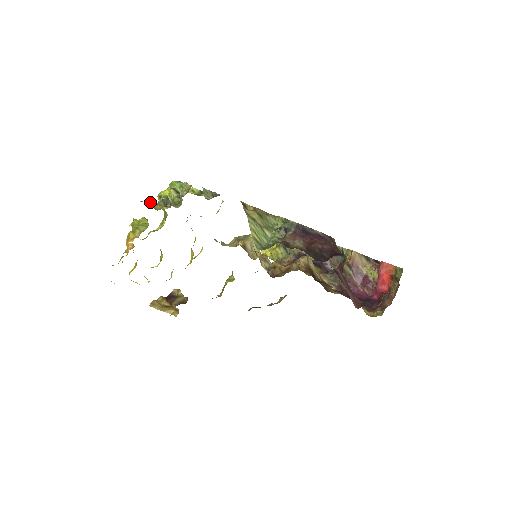
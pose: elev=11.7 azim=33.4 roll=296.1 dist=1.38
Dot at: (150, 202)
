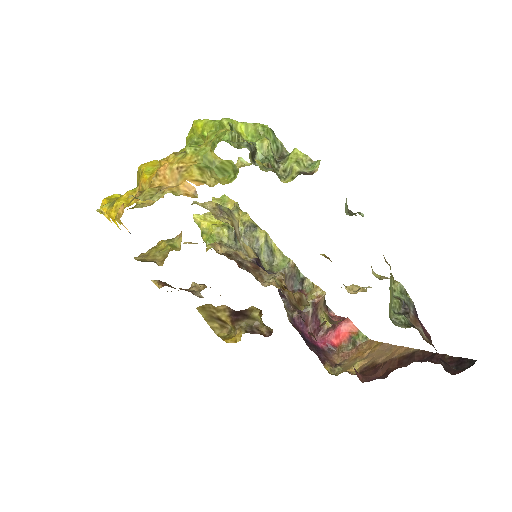
Dot at: occluded
